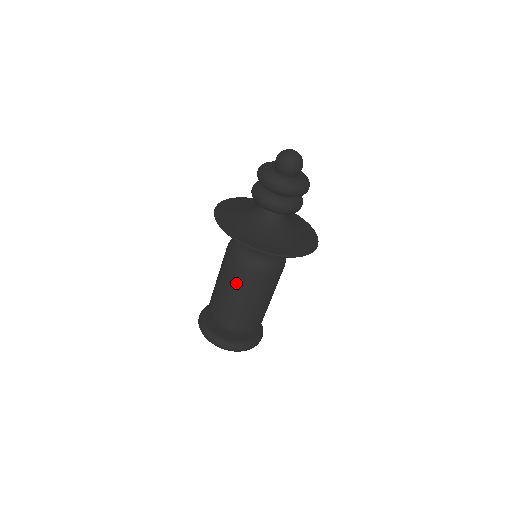
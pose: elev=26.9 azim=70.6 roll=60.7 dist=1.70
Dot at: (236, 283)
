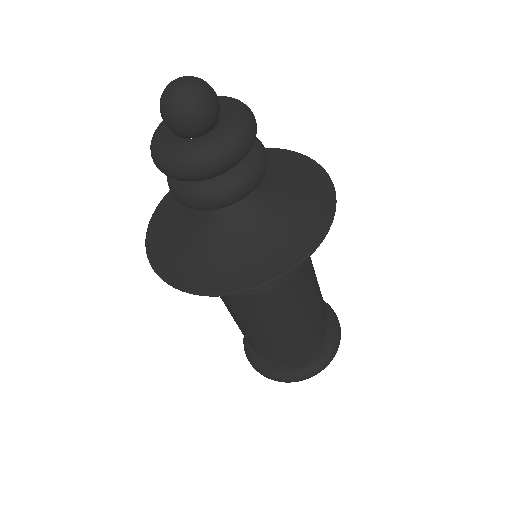
Dot at: occluded
